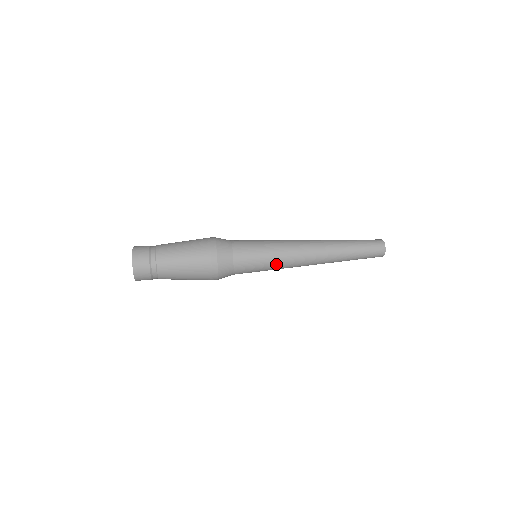
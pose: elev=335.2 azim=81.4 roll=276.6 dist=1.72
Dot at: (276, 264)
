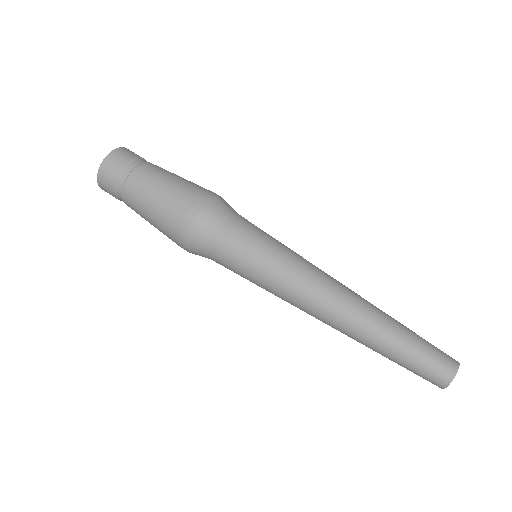
Dot at: (267, 289)
